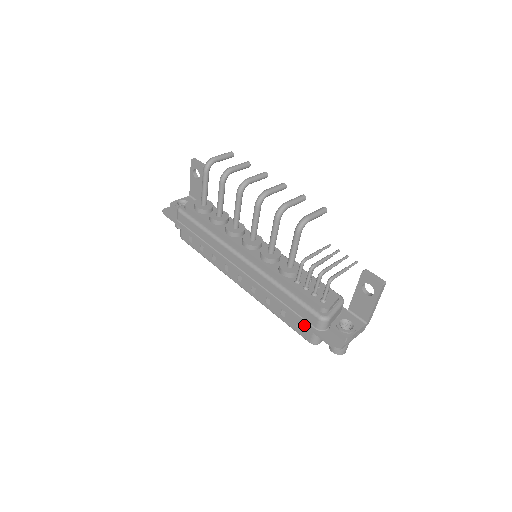
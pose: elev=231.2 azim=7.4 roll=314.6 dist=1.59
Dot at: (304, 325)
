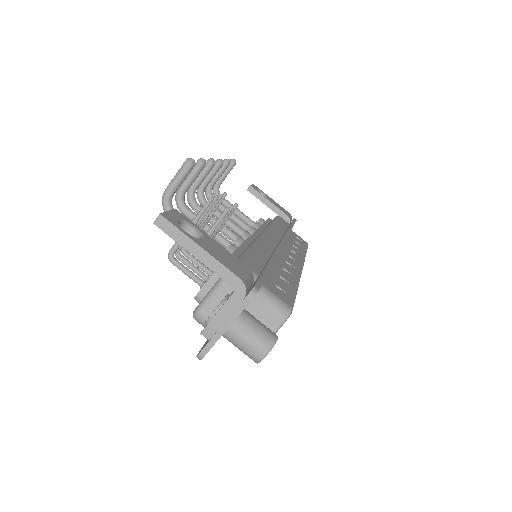
Dot at: occluded
